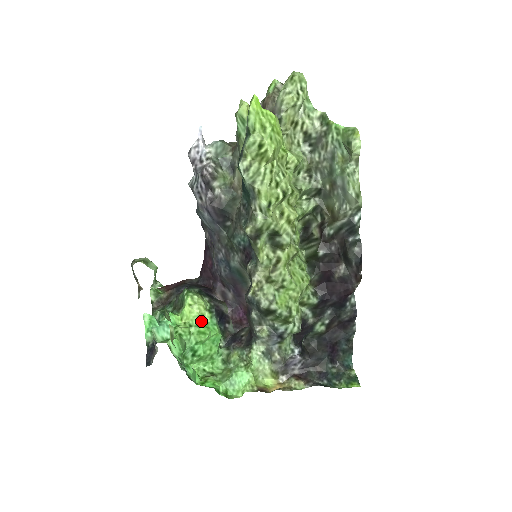
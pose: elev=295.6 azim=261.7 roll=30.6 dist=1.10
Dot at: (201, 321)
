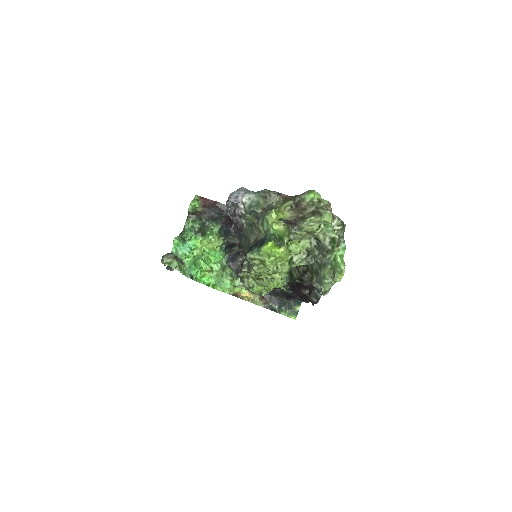
Dot at: (212, 251)
